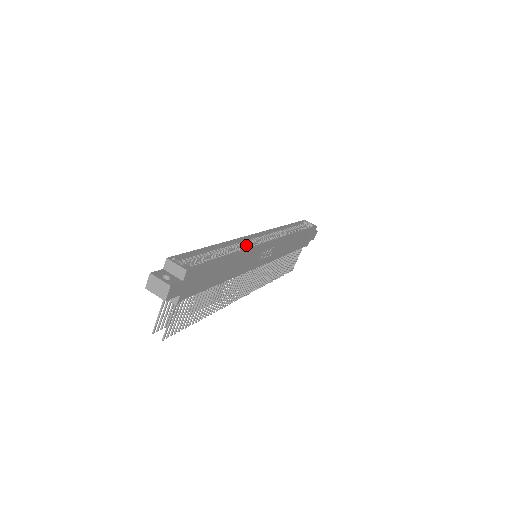
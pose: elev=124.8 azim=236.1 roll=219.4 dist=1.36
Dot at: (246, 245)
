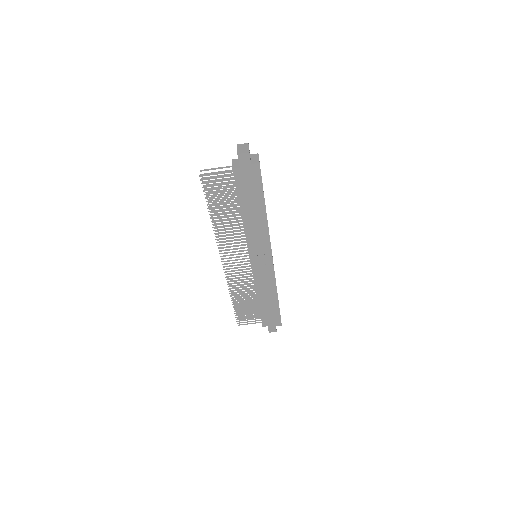
Dot at: occluded
